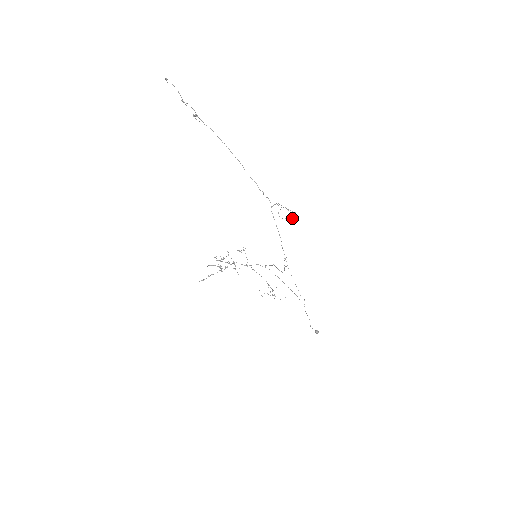
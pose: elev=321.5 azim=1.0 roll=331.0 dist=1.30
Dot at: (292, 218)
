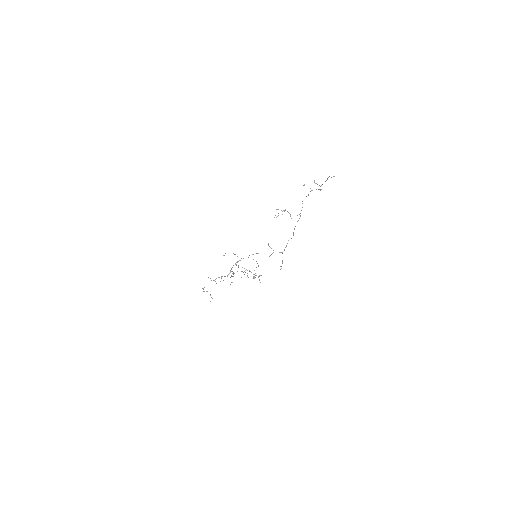
Dot at: occluded
